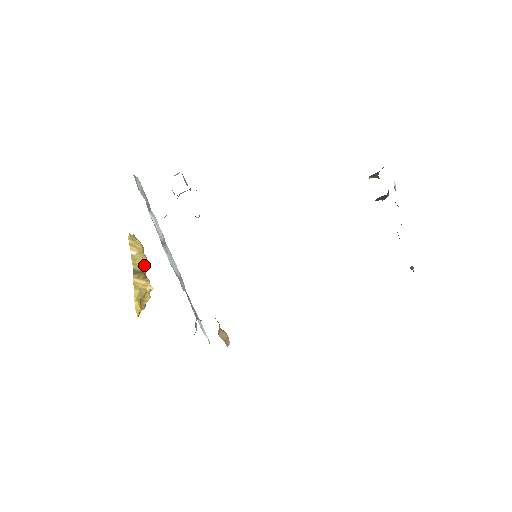
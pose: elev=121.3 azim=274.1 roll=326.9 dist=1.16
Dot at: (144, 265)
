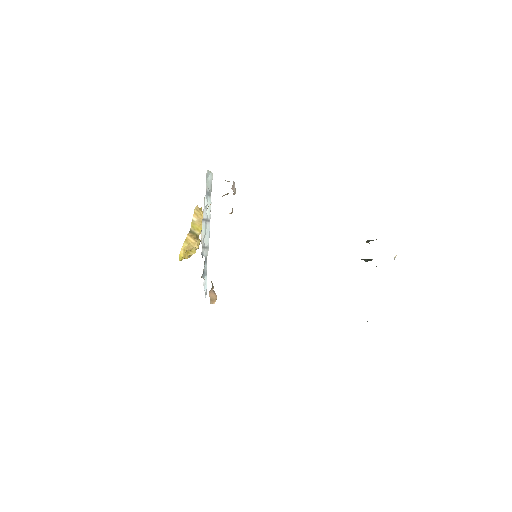
Dot at: (199, 230)
